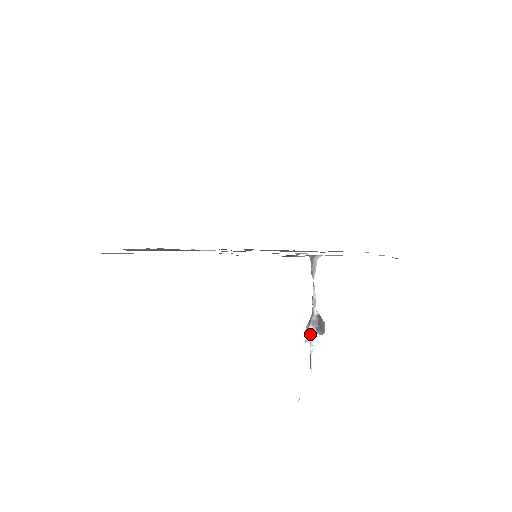
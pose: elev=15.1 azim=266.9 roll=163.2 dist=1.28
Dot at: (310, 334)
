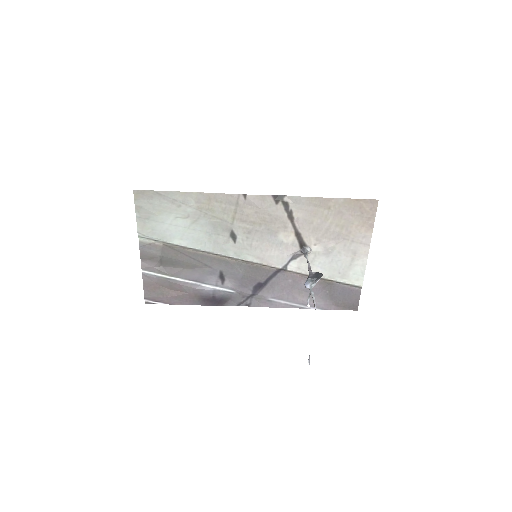
Dot at: (309, 282)
